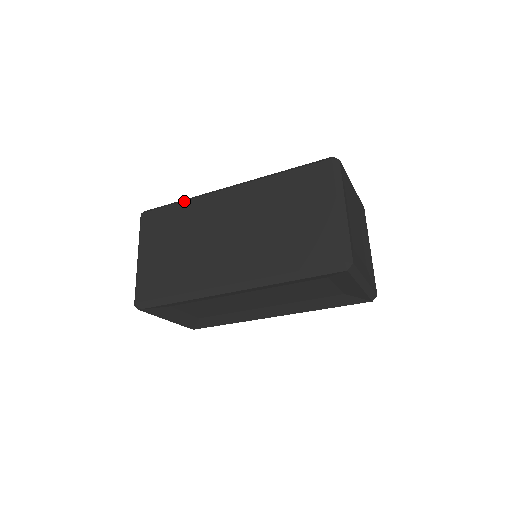
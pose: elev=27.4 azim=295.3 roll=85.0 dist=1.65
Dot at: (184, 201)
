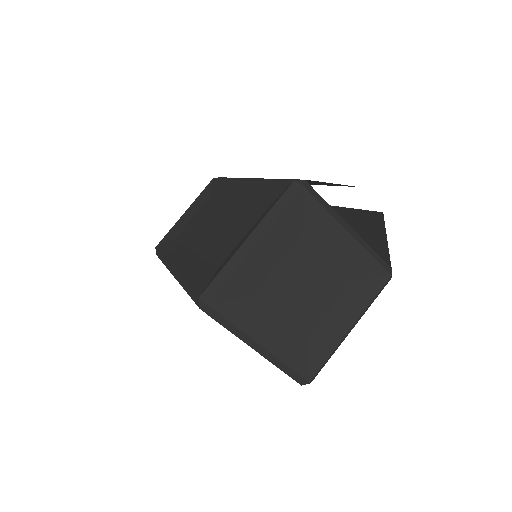
Dot at: occluded
